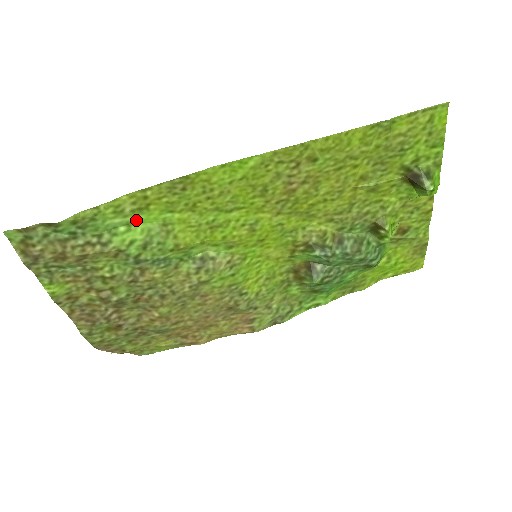
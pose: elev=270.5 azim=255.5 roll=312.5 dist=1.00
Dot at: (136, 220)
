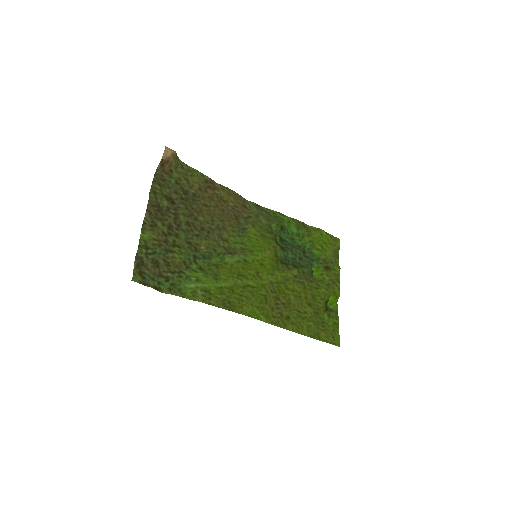
Dot at: (203, 283)
